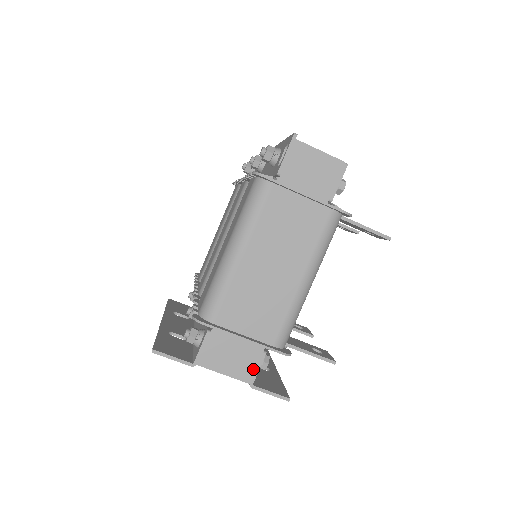
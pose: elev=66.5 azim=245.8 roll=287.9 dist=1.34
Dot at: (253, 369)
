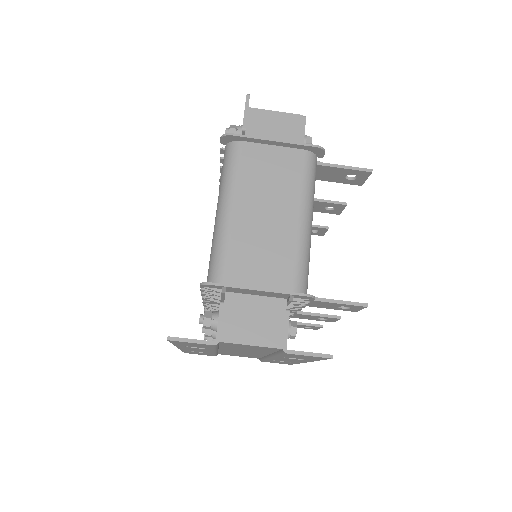
Dot at: (281, 331)
